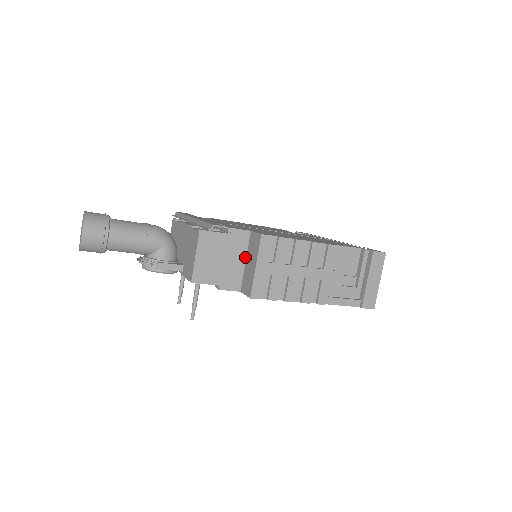
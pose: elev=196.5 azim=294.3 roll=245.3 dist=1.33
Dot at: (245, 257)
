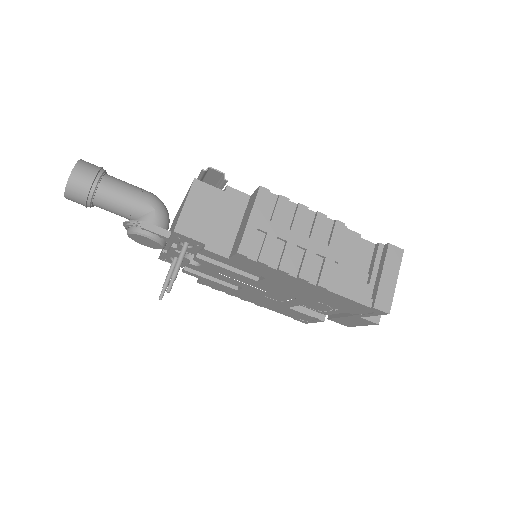
Dot at: (240, 221)
